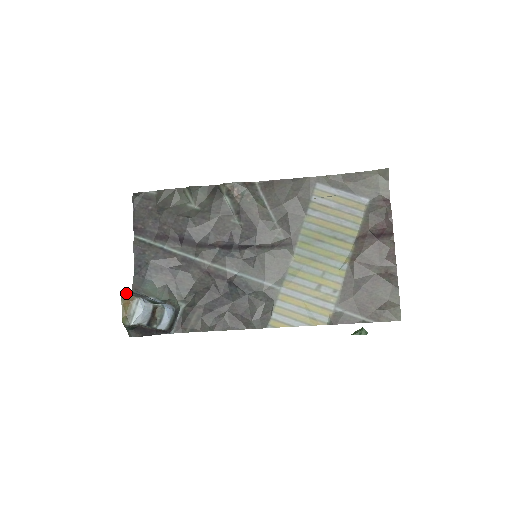
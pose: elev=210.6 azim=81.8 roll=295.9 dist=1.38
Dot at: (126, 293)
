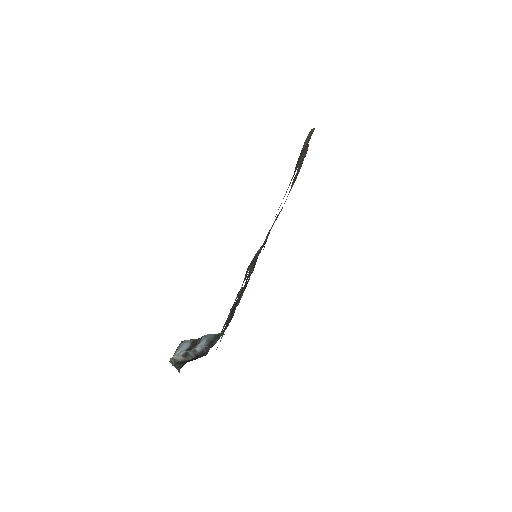
Dot at: occluded
